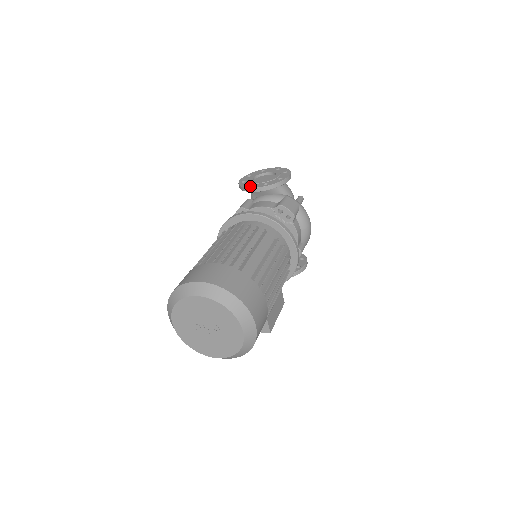
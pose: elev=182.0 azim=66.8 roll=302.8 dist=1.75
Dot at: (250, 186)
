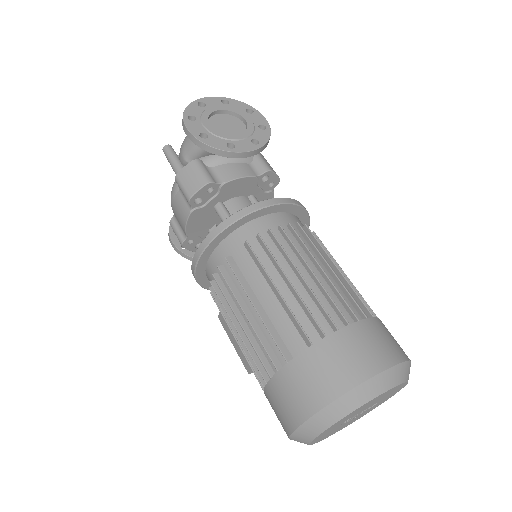
Dot at: (235, 148)
